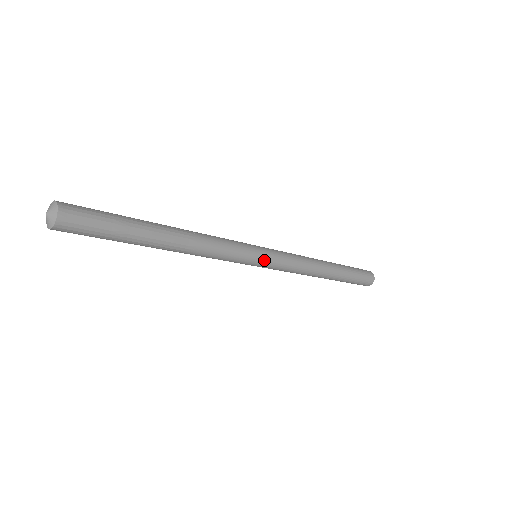
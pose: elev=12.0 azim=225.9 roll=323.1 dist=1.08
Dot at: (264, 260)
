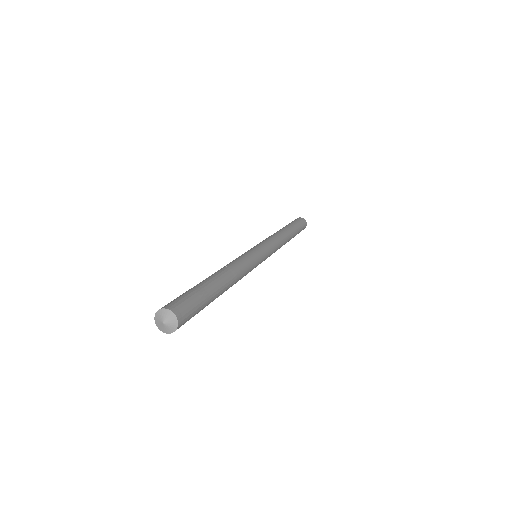
Dot at: (265, 256)
